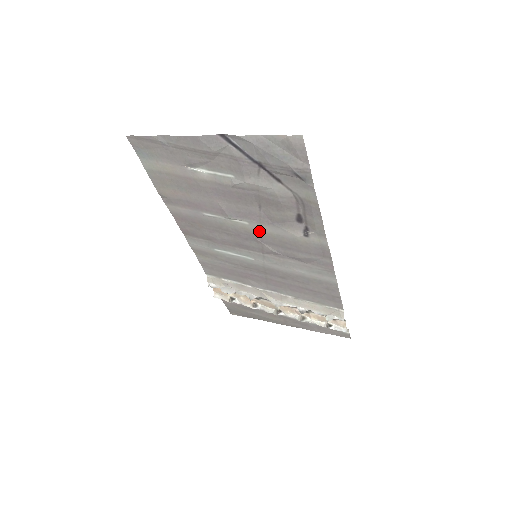
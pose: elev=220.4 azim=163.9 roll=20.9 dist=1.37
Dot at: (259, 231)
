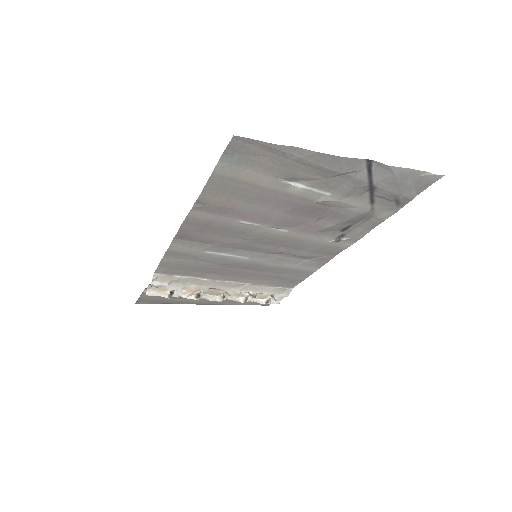
Dot at: (291, 237)
